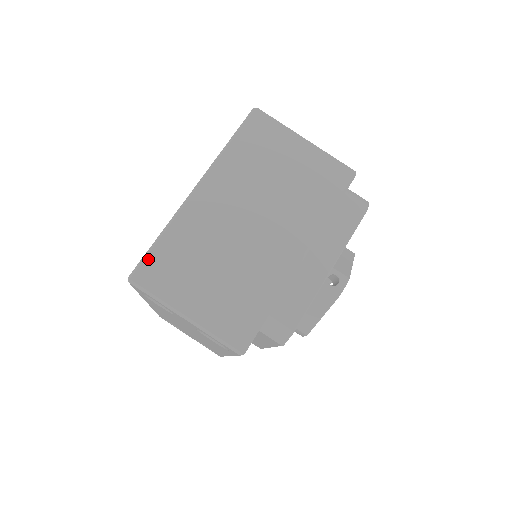
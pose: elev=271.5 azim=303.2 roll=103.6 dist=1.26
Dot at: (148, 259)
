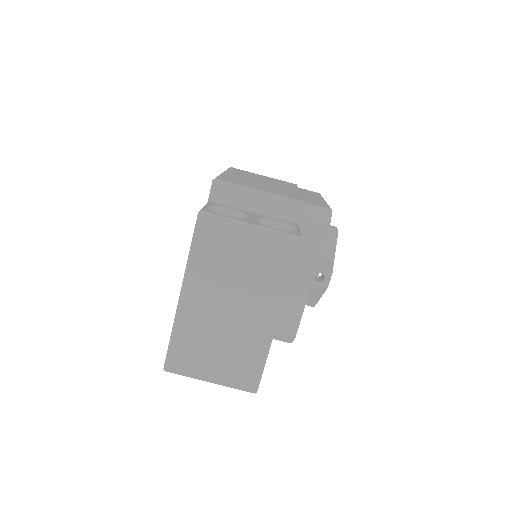
Dot at: (170, 355)
